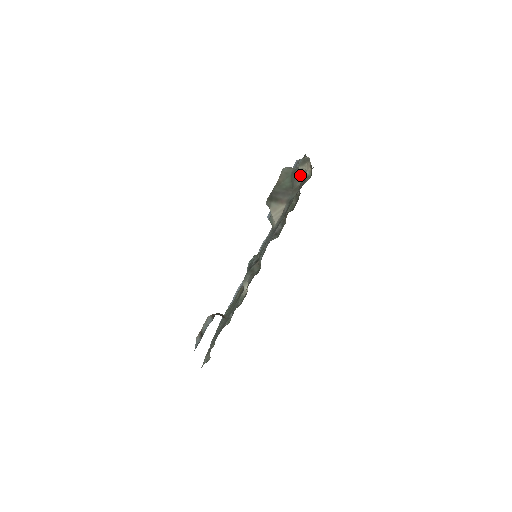
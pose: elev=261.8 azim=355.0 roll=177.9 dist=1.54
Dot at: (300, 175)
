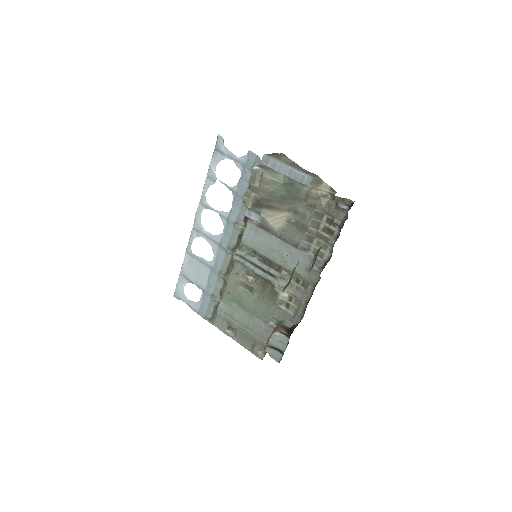
Dot at: (304, 188)
